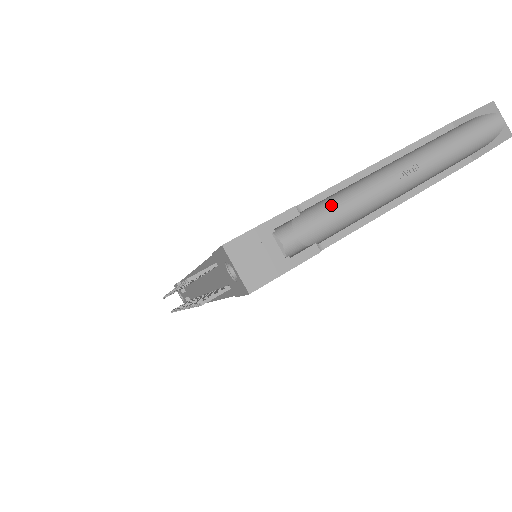
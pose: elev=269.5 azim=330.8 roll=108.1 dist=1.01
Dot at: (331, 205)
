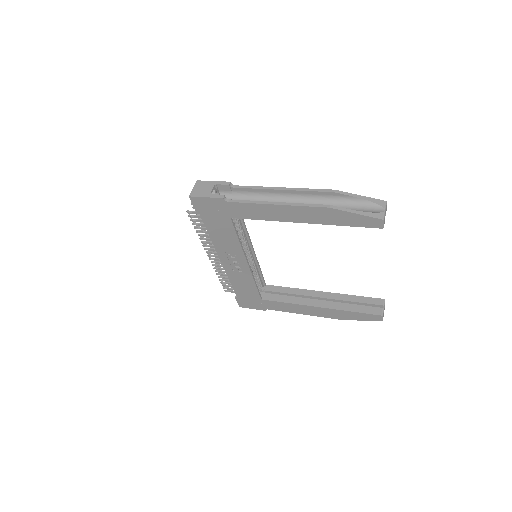
Dot at: (255, 199)
